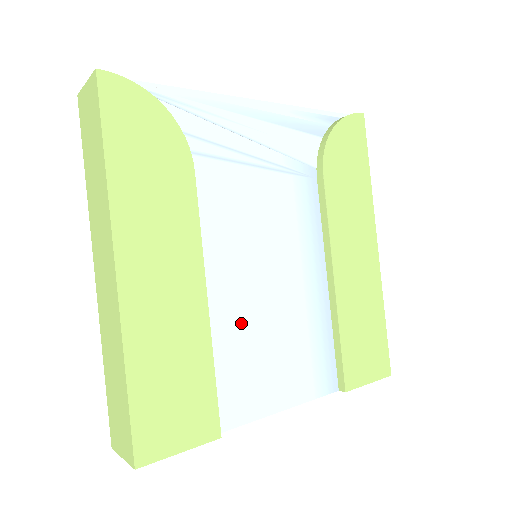
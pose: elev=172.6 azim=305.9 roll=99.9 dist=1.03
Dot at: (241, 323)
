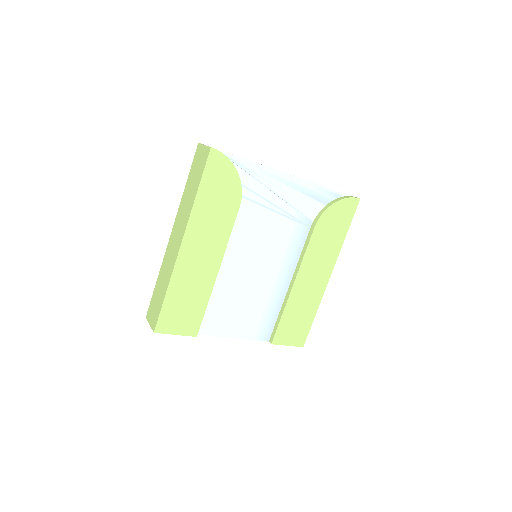
Dot at: (231, 288)
